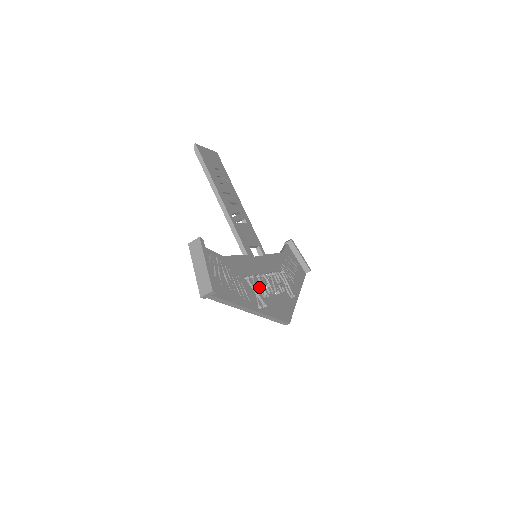
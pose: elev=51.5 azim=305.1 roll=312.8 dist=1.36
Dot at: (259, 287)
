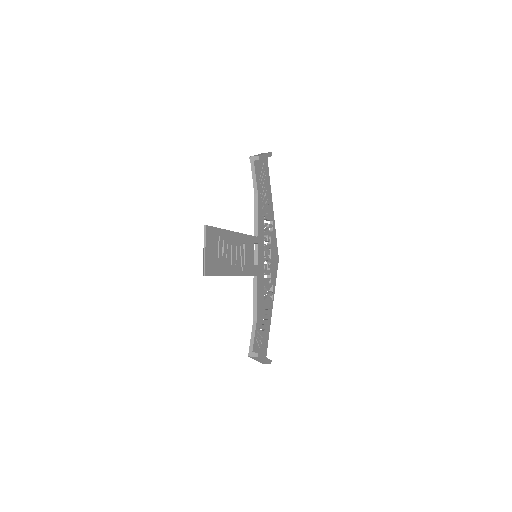
Dot at: (267, 283)
